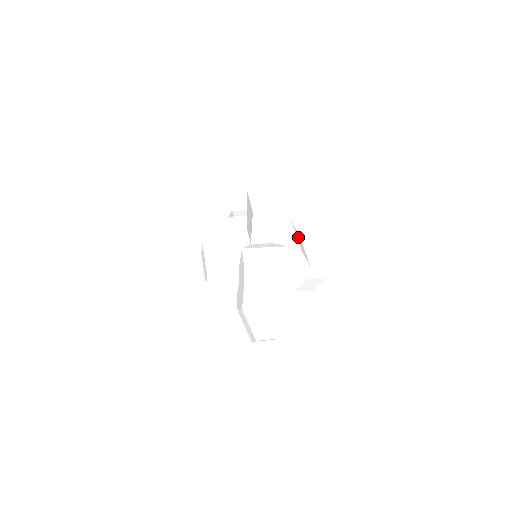
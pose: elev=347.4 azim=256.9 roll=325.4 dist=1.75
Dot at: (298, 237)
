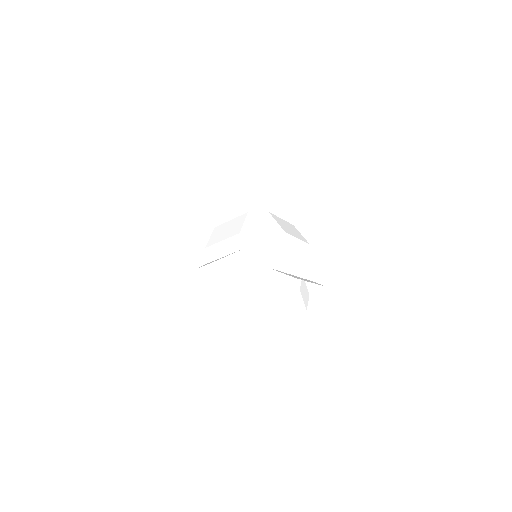
Dot at: occluded
